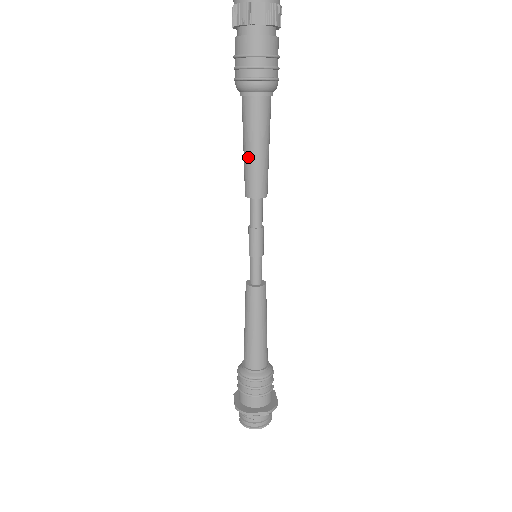
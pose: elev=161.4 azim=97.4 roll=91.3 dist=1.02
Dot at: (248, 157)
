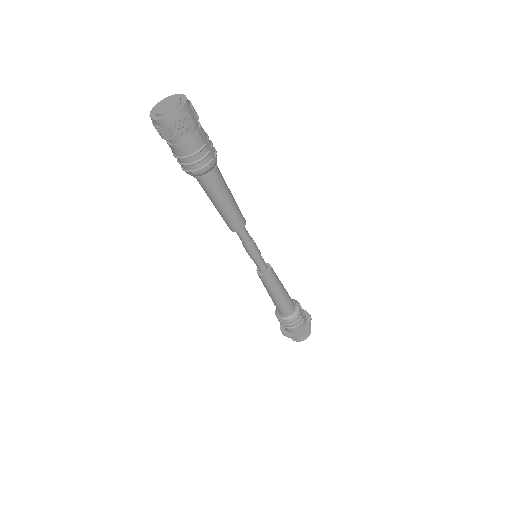
Dot at: occluded
